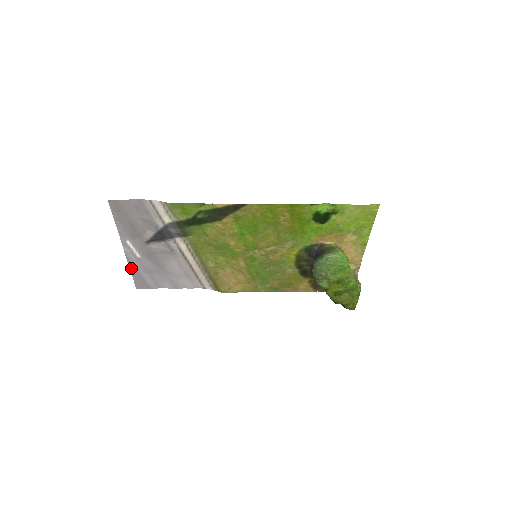
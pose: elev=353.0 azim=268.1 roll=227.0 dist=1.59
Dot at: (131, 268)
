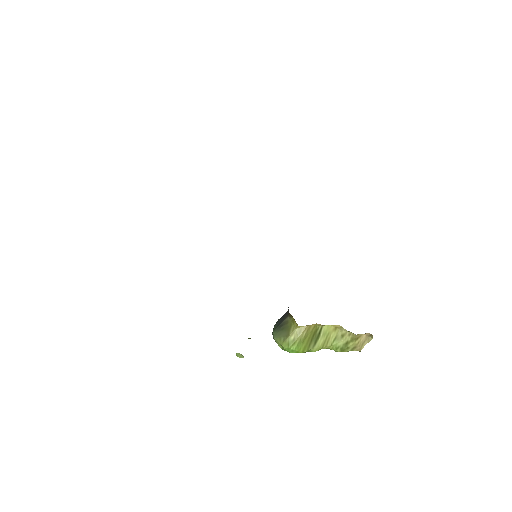
Dot at: occluded
